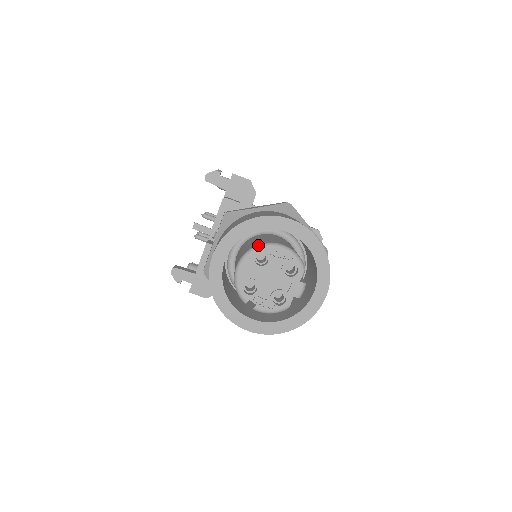
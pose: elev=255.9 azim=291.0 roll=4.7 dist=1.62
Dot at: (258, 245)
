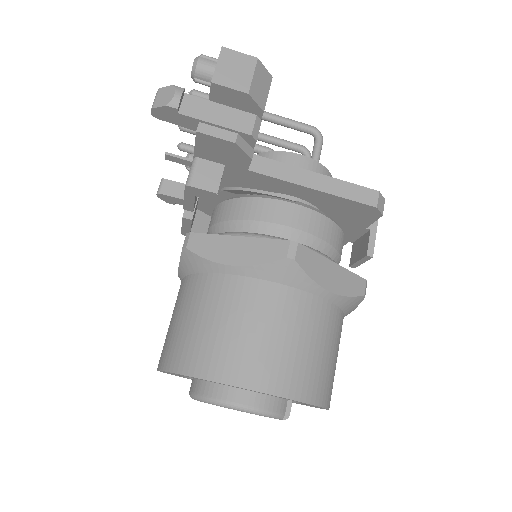
Dot at: (209, 400)
